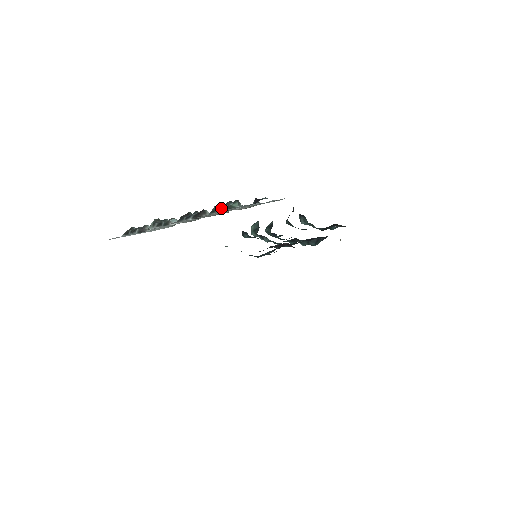
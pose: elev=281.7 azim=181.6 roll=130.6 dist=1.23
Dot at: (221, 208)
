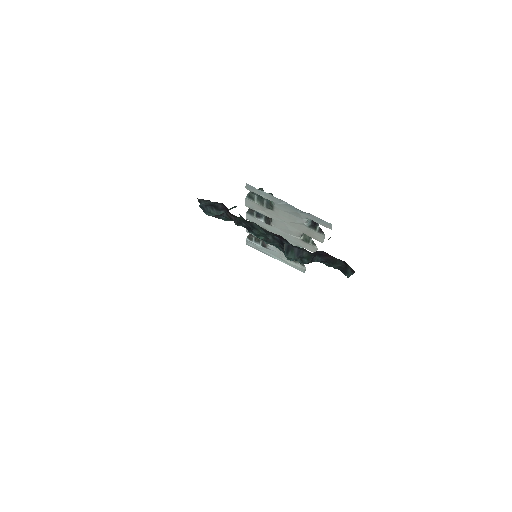
Dot at: (262, 200)
